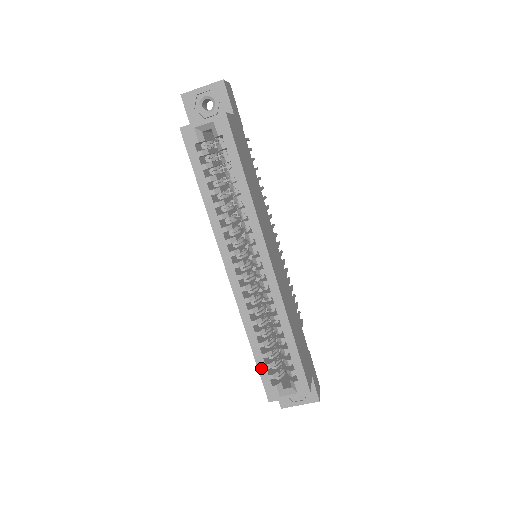
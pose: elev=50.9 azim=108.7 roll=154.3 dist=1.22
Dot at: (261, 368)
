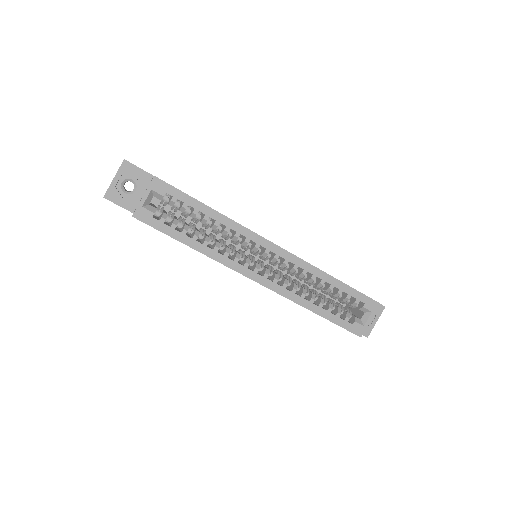
Dot at: (335, 321)
